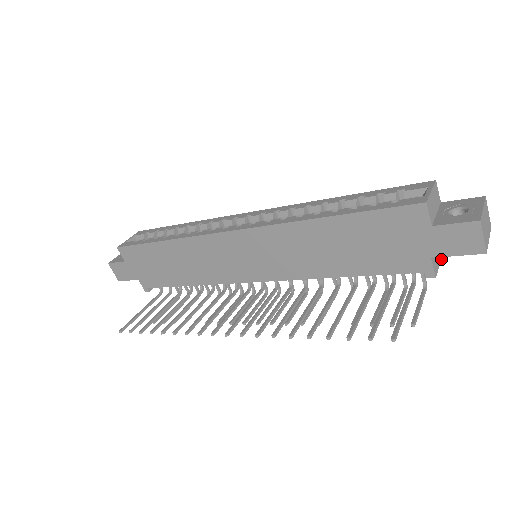
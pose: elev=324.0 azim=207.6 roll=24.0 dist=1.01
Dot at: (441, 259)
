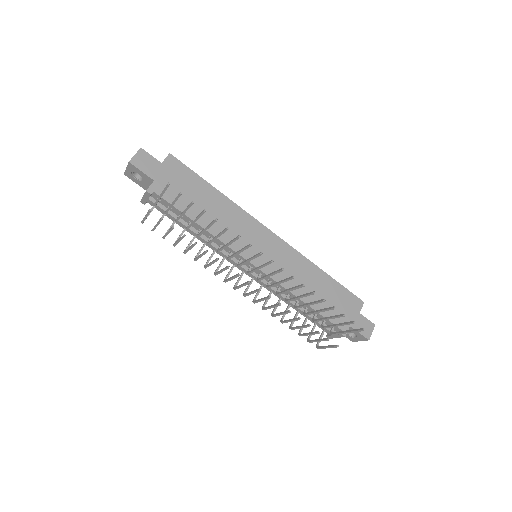
Dot at: occluded
